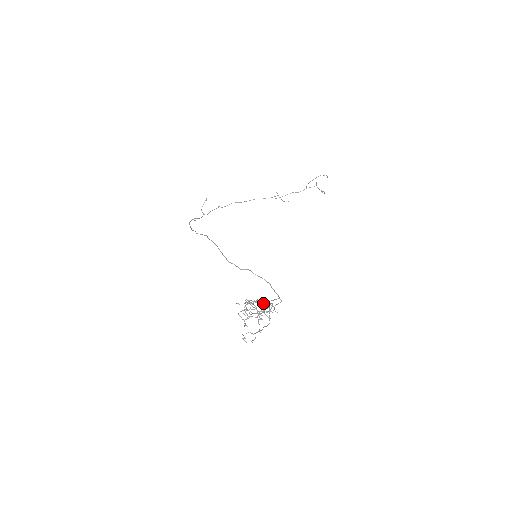
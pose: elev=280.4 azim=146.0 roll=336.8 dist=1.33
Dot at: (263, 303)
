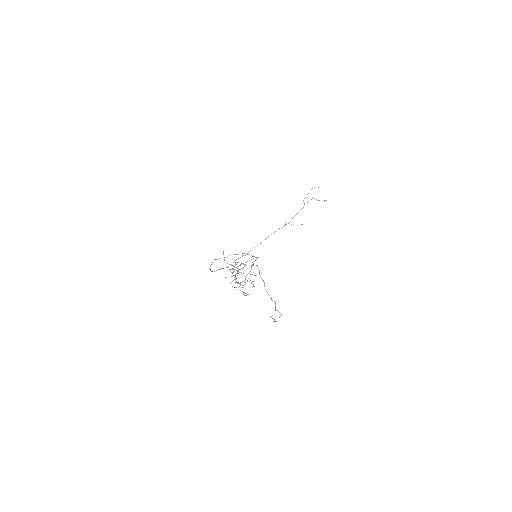
Dot at: (236, 262)
